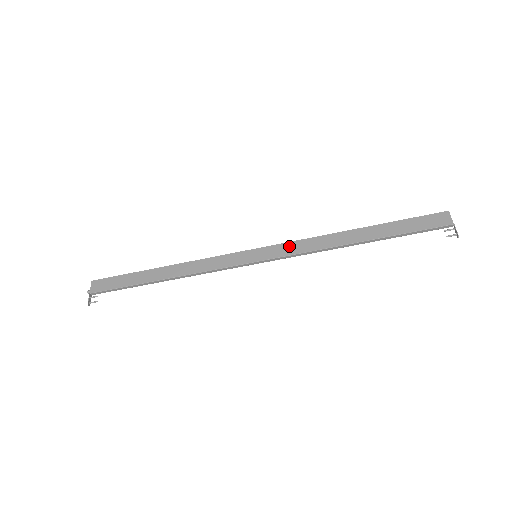
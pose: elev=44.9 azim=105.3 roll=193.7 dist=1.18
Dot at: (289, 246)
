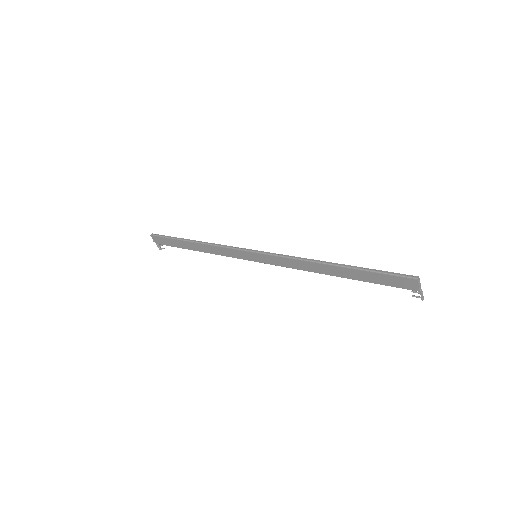
Dot at: (279, 260)
